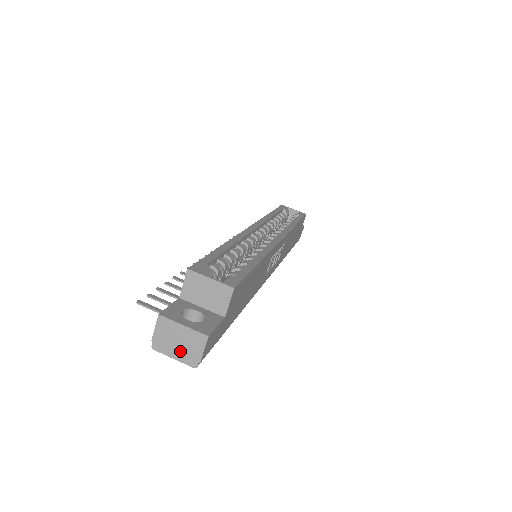
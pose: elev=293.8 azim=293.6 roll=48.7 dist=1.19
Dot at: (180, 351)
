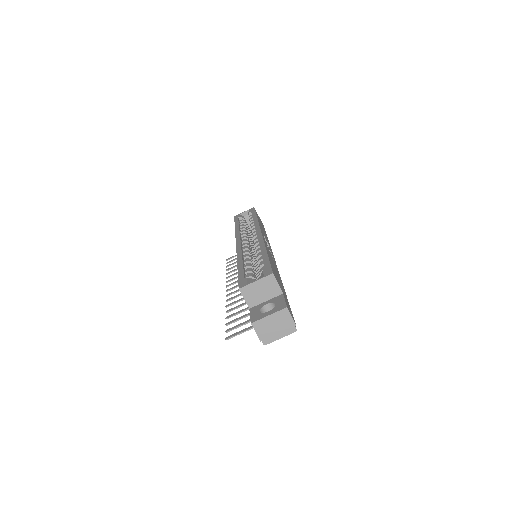
Dot at: (280, 331)
